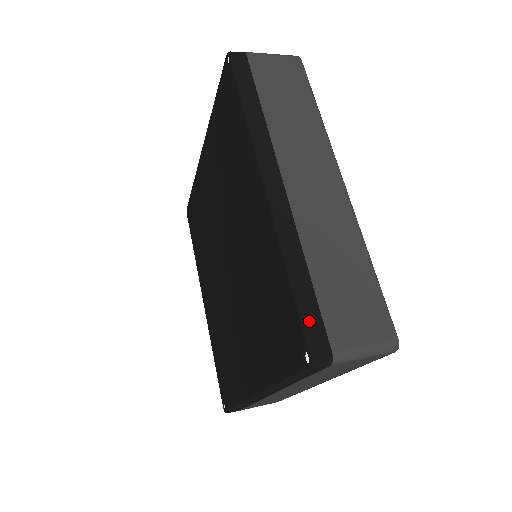
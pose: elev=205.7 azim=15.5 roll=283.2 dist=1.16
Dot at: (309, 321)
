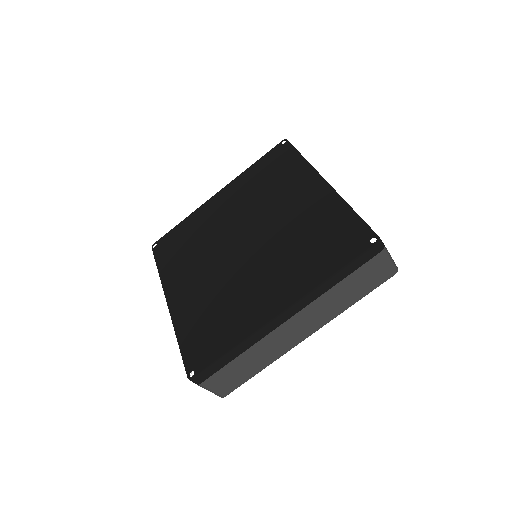
Dot at: (370, 227)
